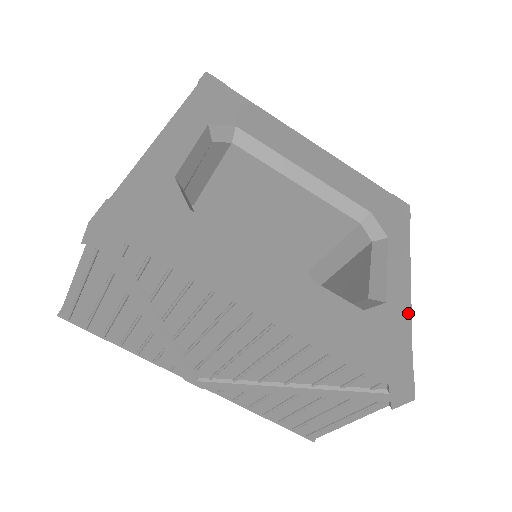
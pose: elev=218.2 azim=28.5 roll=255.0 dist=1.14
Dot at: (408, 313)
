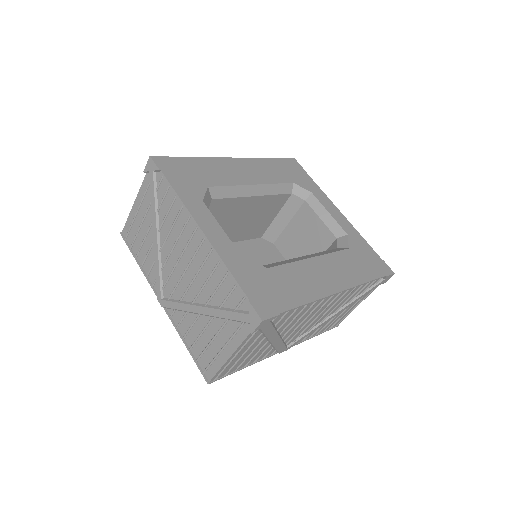
Dot at: (356, 231)
